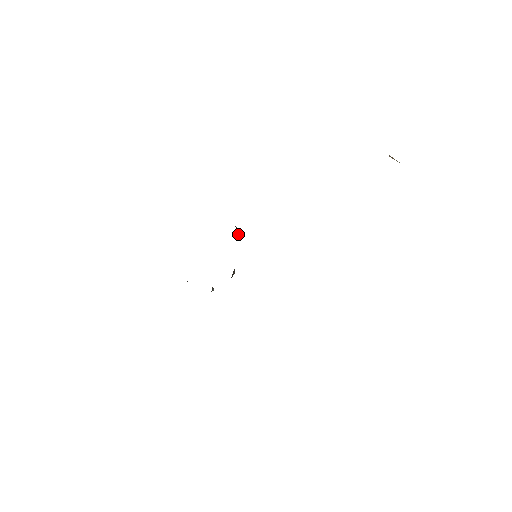
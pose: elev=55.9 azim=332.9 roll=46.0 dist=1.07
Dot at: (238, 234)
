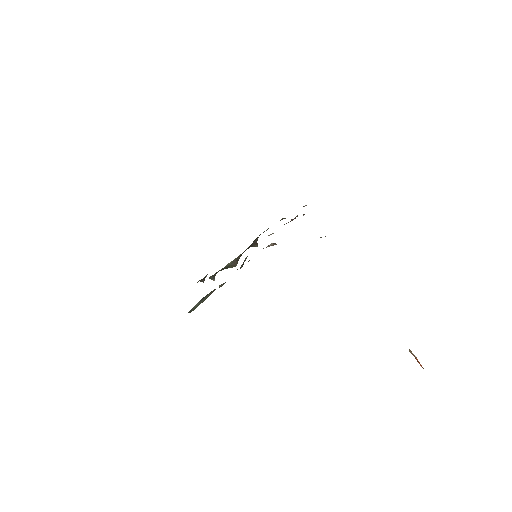
Dot at: (255, 245)
